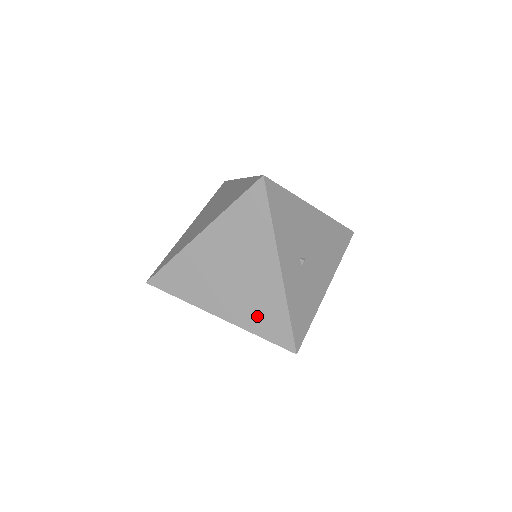
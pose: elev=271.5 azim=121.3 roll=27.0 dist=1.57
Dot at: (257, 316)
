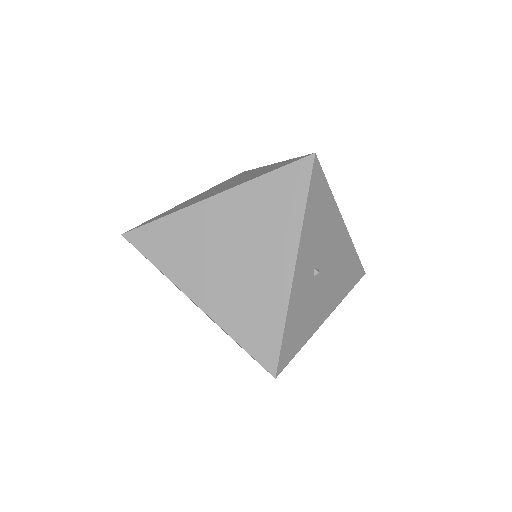
Dot at: (244, 316)
